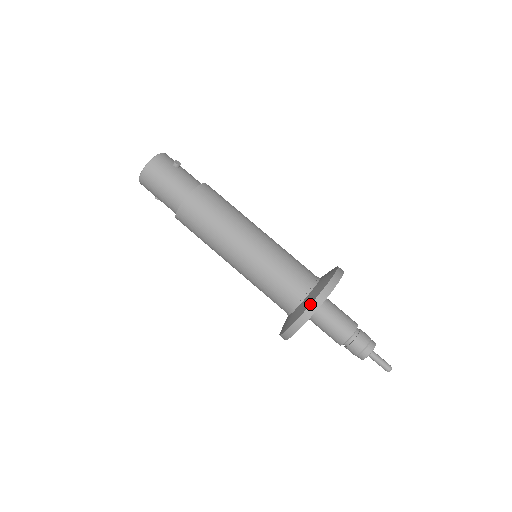
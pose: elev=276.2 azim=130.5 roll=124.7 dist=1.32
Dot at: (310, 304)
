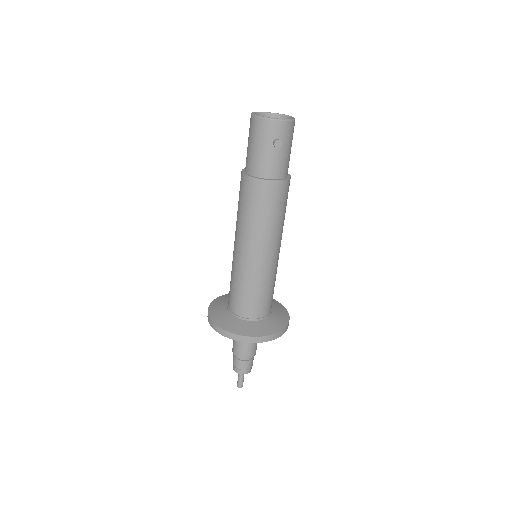
Dot at: (217, 325)
